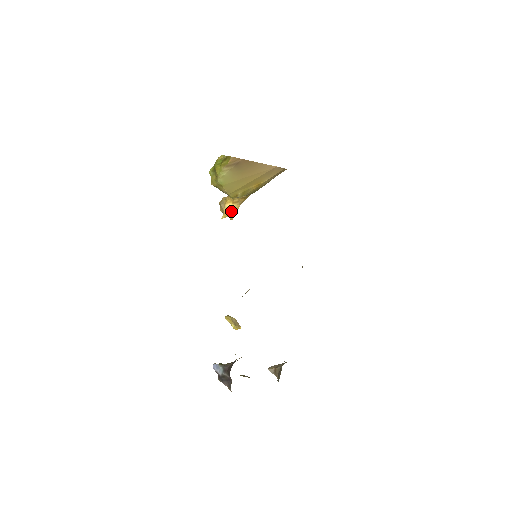
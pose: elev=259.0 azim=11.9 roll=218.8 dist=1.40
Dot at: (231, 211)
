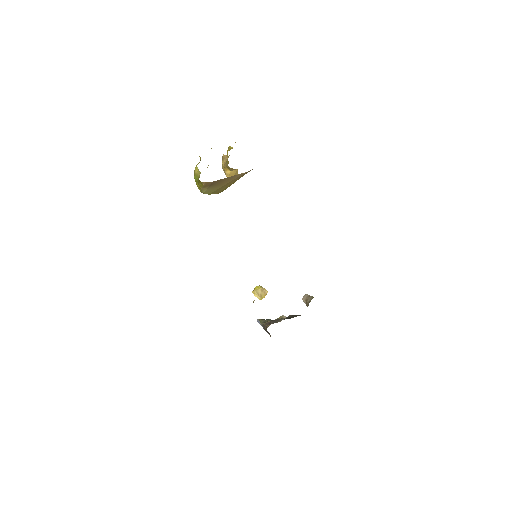
Dot at: (233, 175)
